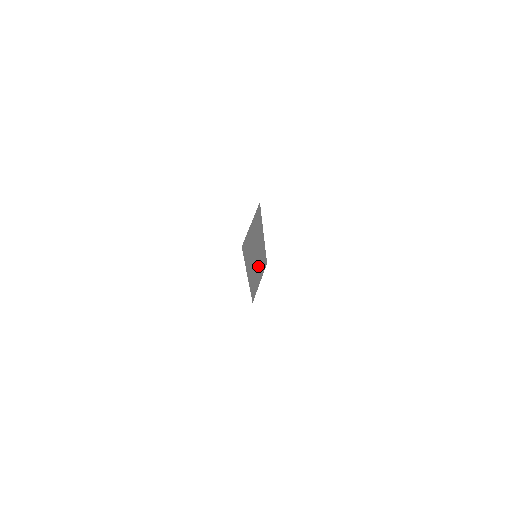
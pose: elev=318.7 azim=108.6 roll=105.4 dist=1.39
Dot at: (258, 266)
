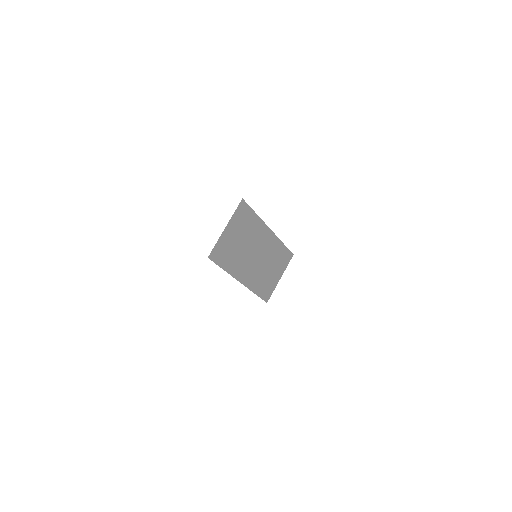
Dot at: (268, 264)
